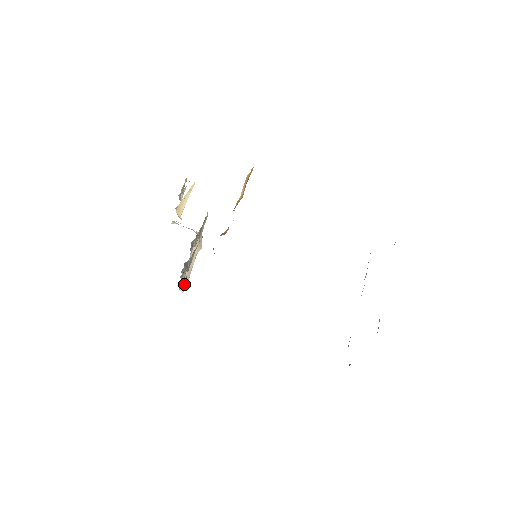
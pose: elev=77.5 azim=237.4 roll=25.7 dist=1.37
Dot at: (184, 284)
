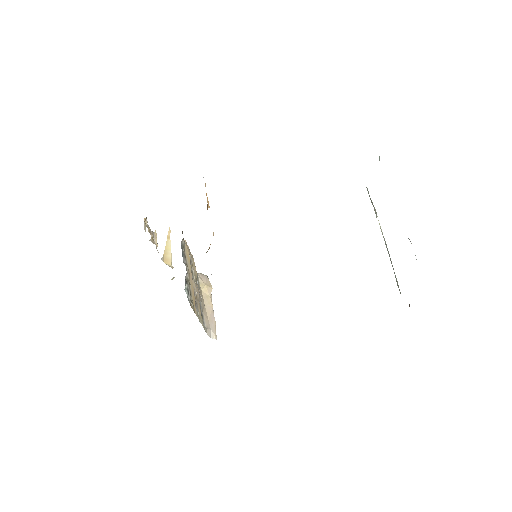
Dot at: (212, 330)
